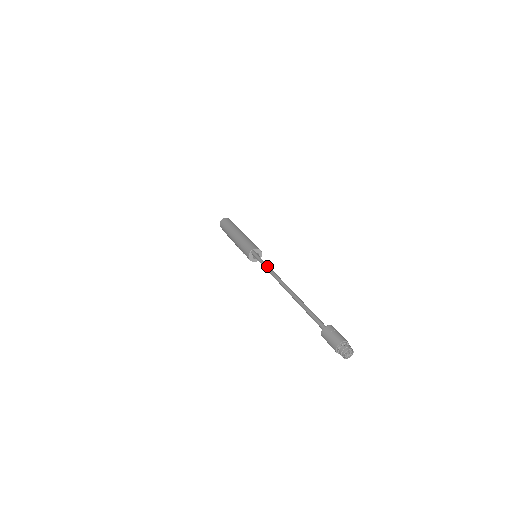
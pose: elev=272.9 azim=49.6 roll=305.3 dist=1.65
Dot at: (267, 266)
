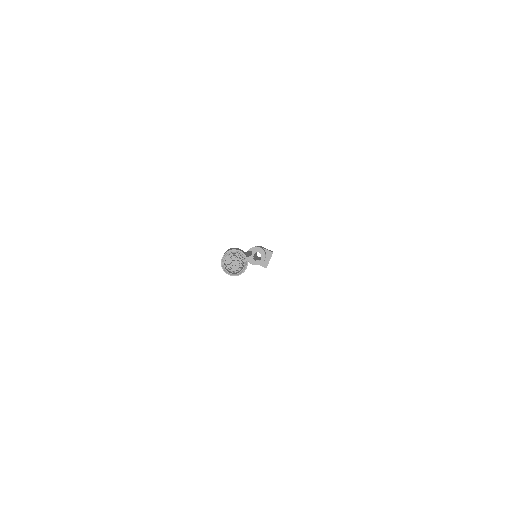
Dot at: occluded
